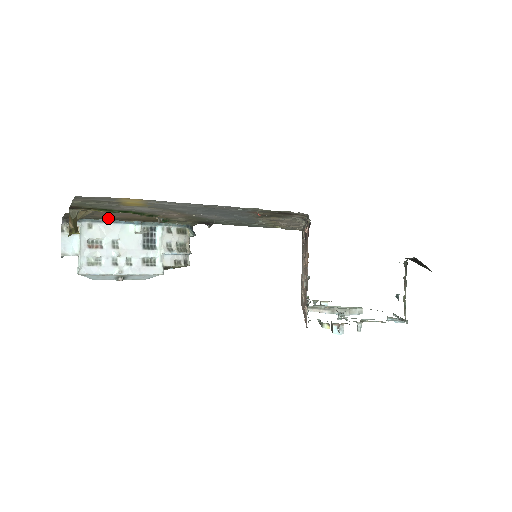
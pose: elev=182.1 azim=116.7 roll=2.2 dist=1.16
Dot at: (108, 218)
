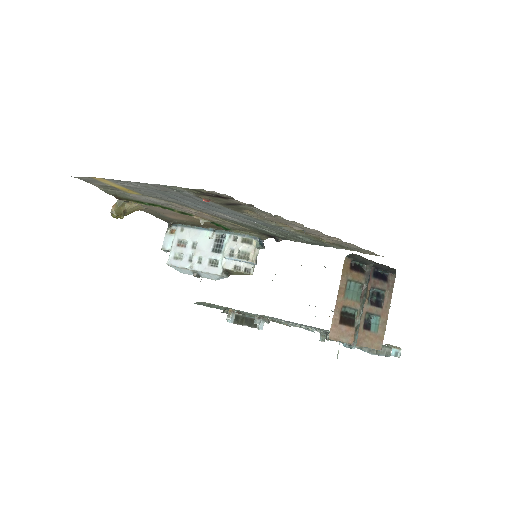
Dot at: (186, 222)
